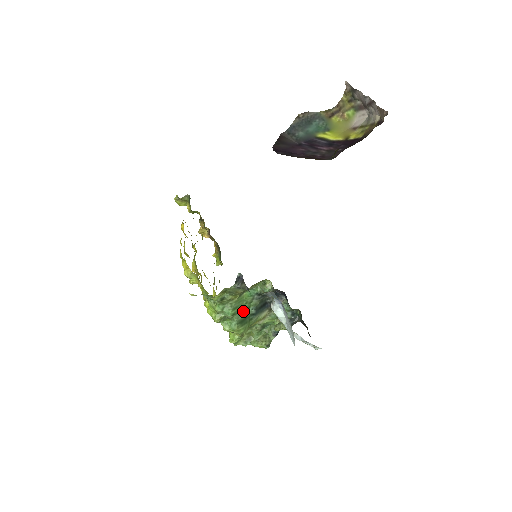
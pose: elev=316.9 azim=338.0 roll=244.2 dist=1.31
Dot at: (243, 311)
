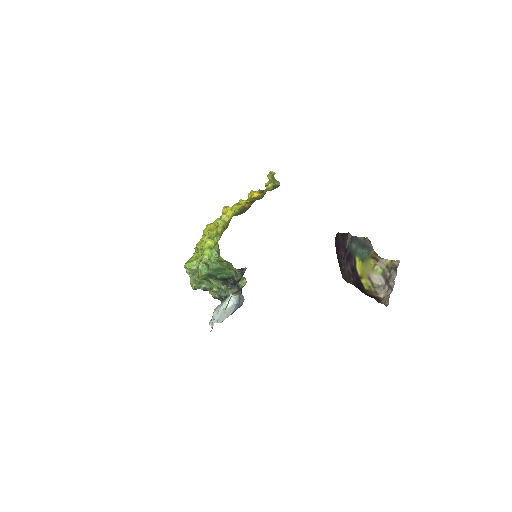
Dot at: (217, 273)
